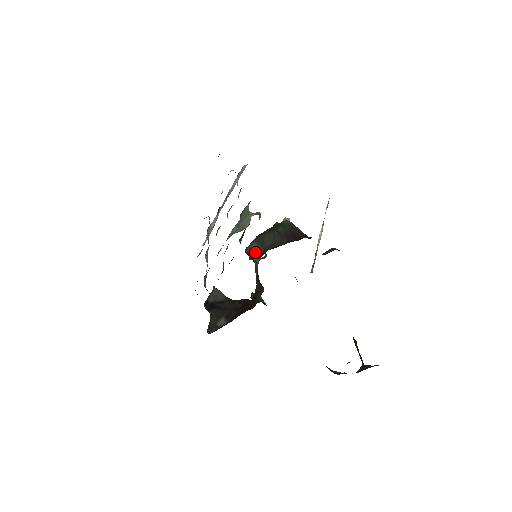
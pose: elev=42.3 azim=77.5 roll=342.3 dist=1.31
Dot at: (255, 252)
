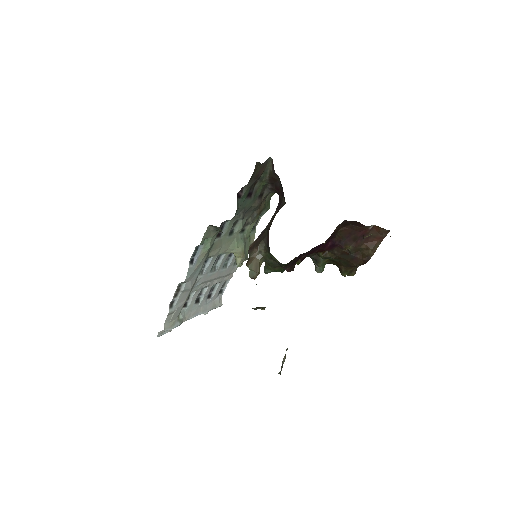
Dot at: occluded
